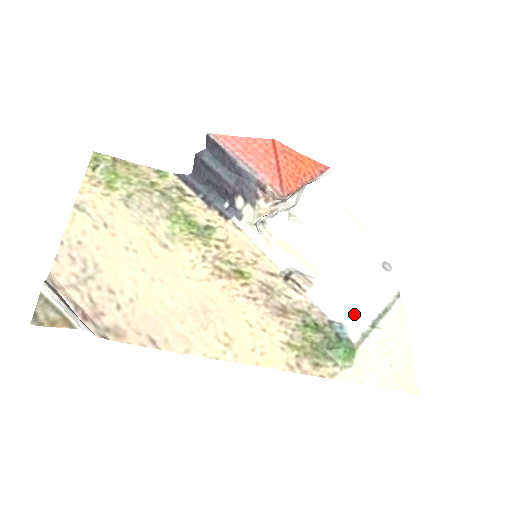
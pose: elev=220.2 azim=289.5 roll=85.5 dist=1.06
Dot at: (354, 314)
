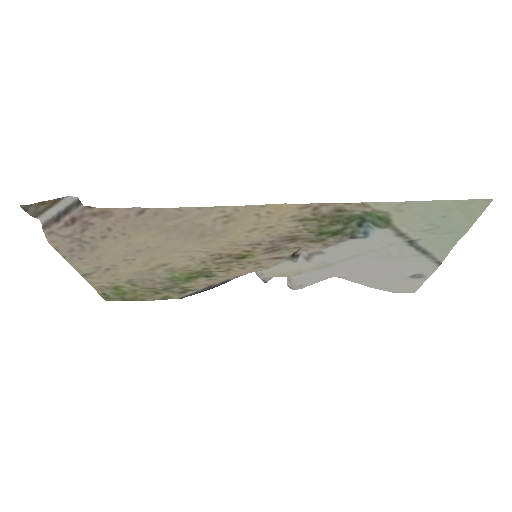
Dot at: (383, 246)
